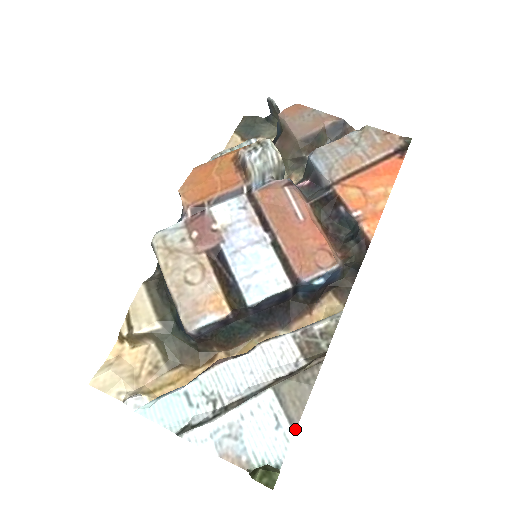
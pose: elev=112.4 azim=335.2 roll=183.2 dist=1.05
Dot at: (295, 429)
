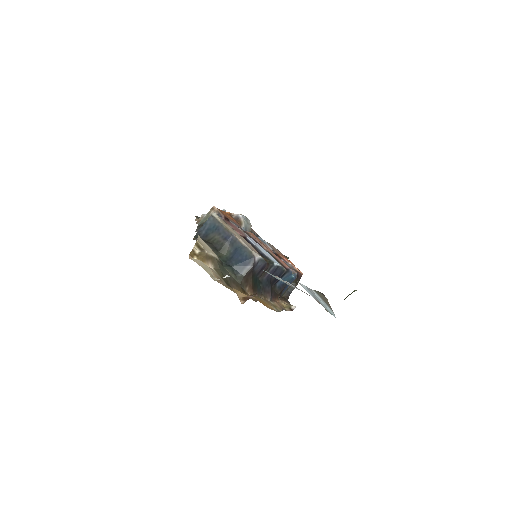
Dot at: (332, 310)
